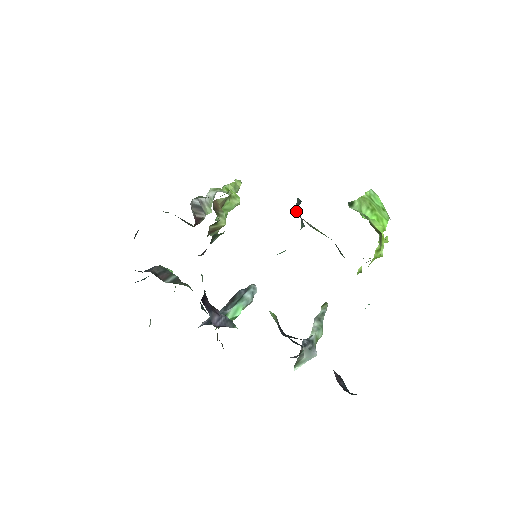
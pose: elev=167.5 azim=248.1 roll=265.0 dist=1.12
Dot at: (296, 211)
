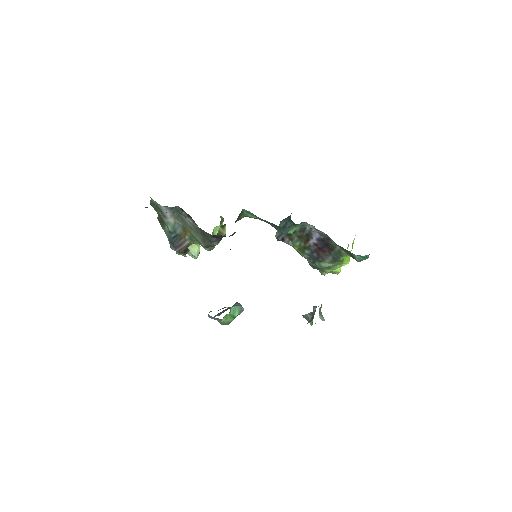
Dot at: (277, 235)
